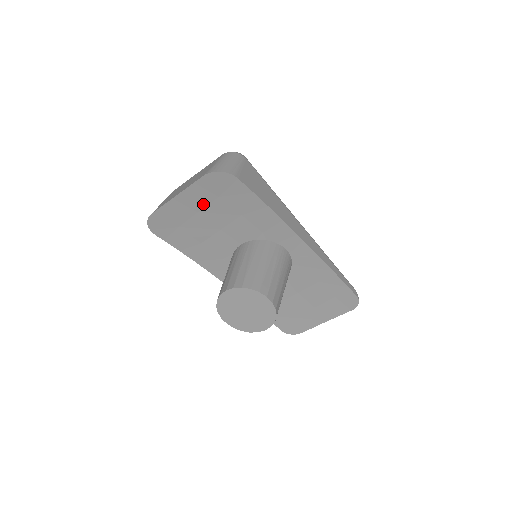
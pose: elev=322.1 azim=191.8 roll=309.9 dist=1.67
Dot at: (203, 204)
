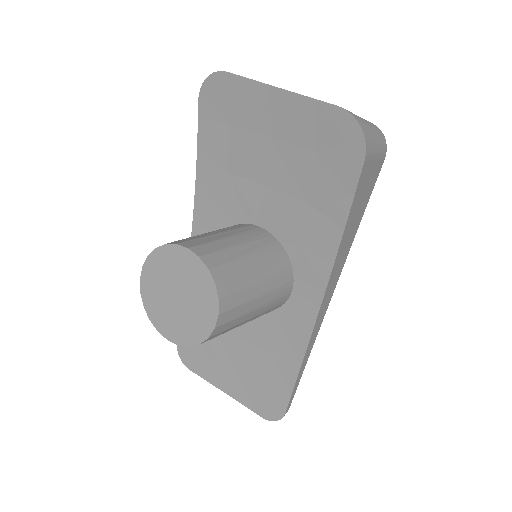
Dot at: (289, 136)
